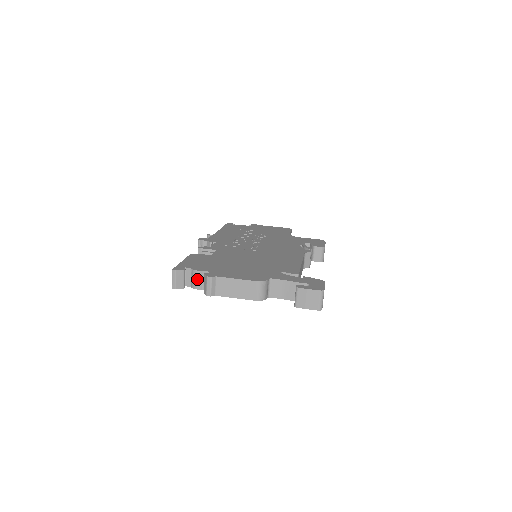
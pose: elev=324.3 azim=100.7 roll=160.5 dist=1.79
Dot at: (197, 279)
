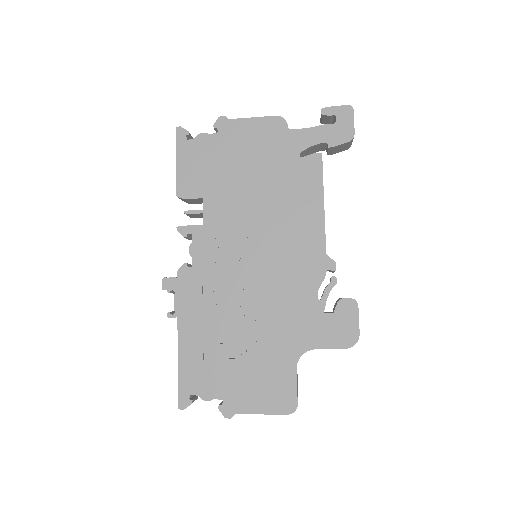
Dot at: occluded
